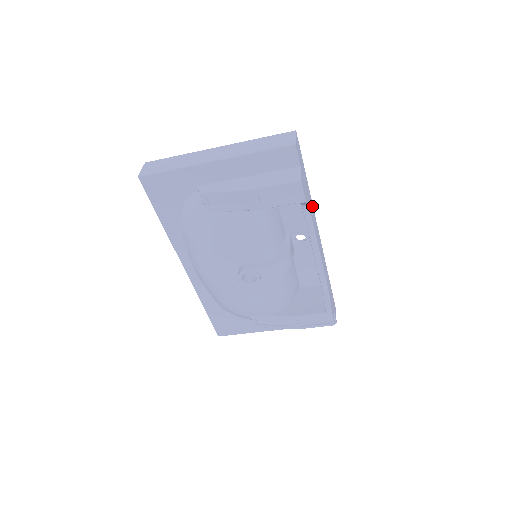
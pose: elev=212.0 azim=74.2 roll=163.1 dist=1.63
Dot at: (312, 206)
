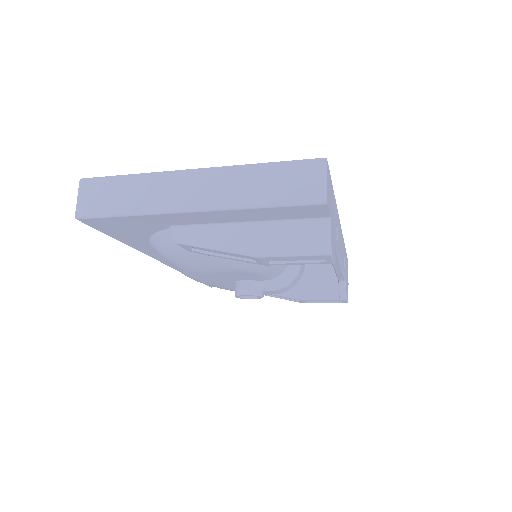
Dot at: (337, 216)
